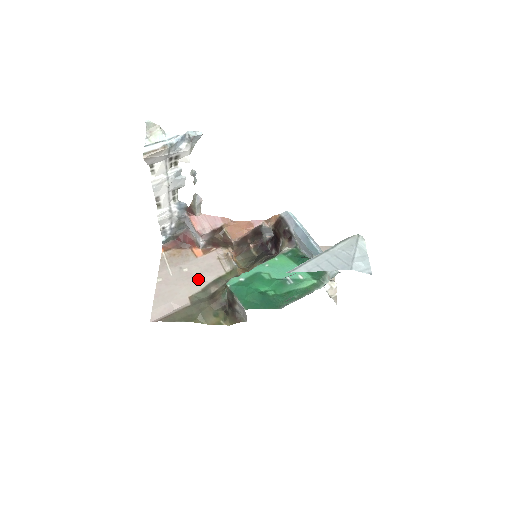
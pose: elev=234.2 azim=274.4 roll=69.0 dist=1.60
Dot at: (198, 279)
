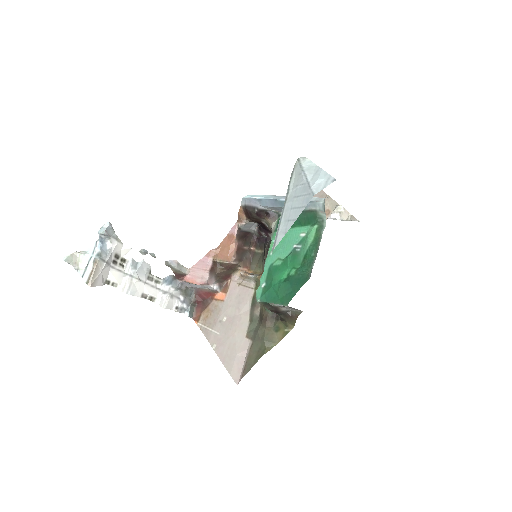
Dot at: (239, 316)
